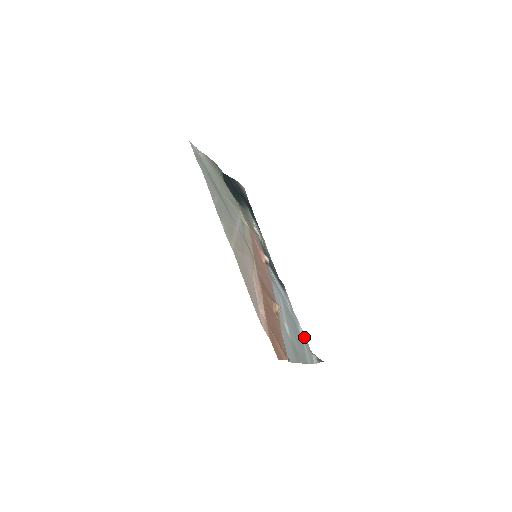
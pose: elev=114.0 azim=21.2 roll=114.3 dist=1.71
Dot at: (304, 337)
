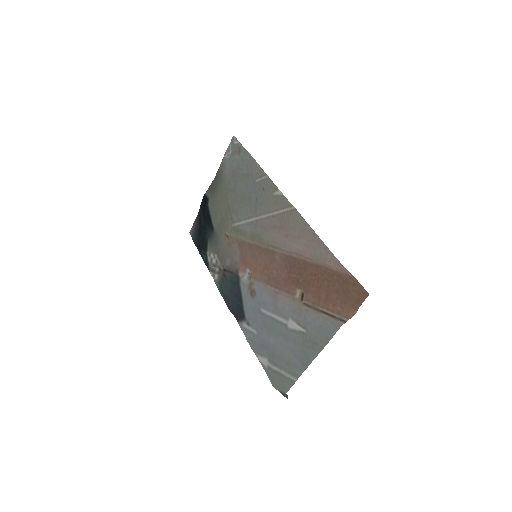
Dot at: (267, 367)
